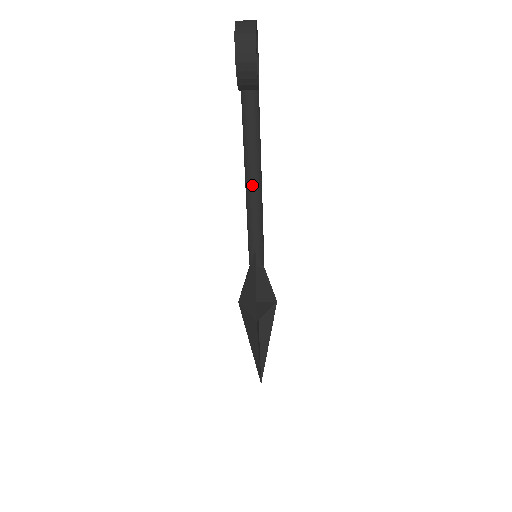
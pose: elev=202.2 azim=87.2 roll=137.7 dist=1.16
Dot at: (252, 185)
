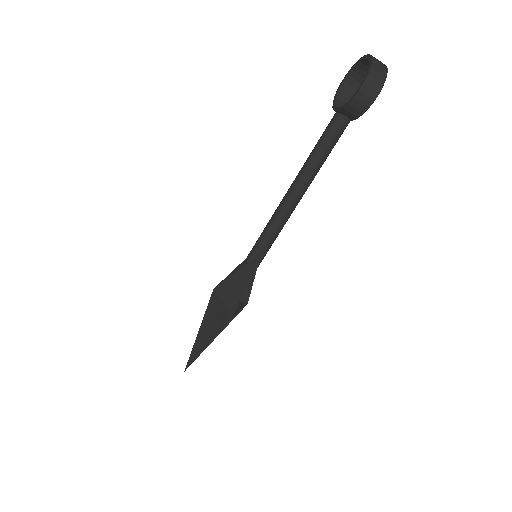
Dot at: (296, 195)
